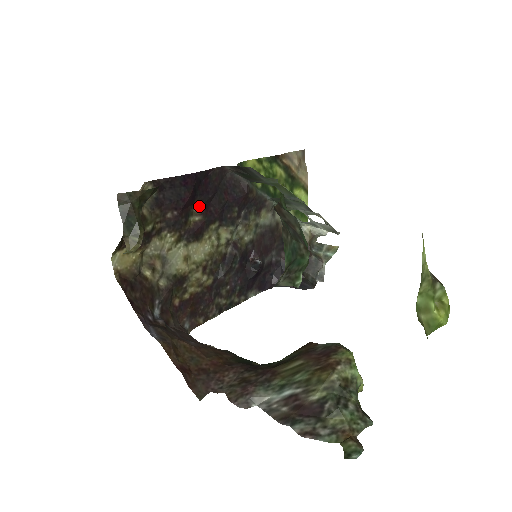
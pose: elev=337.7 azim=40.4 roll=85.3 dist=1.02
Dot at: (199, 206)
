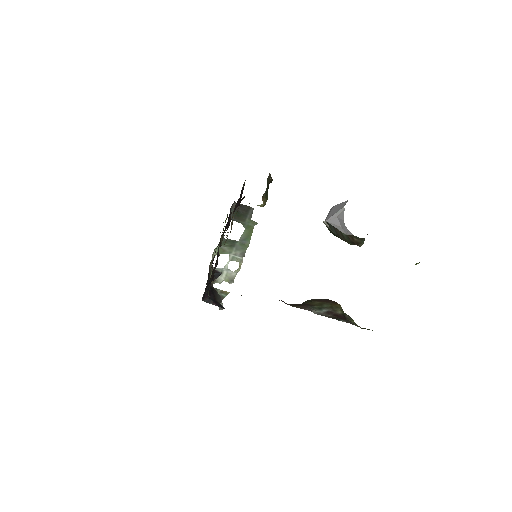
Dot at: (231, 213)
